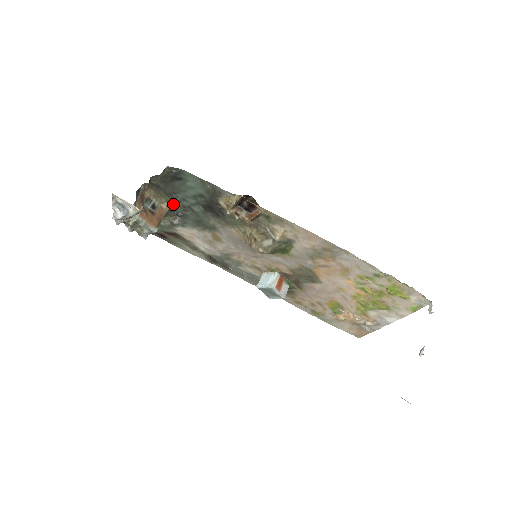
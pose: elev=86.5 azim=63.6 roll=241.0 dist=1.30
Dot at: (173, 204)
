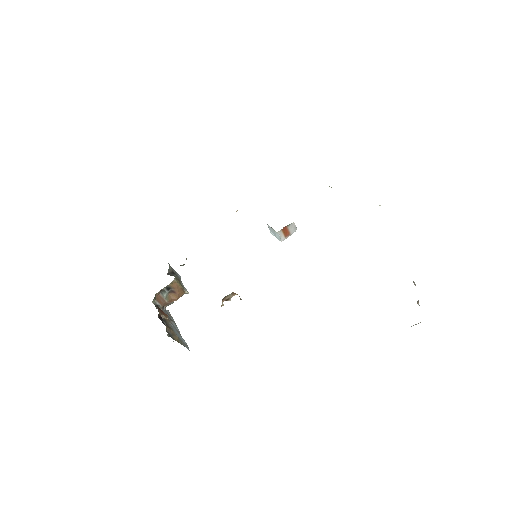
Dot at: occluded
